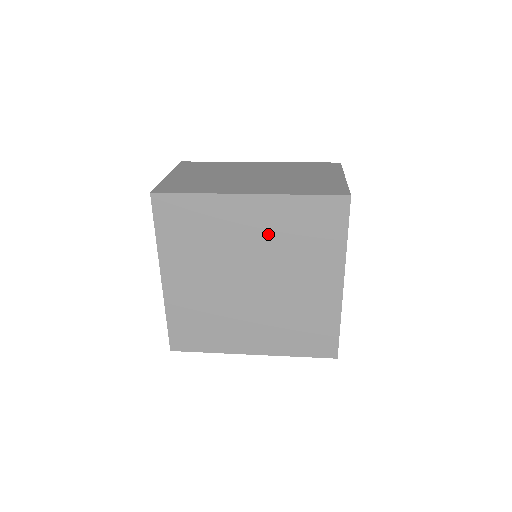
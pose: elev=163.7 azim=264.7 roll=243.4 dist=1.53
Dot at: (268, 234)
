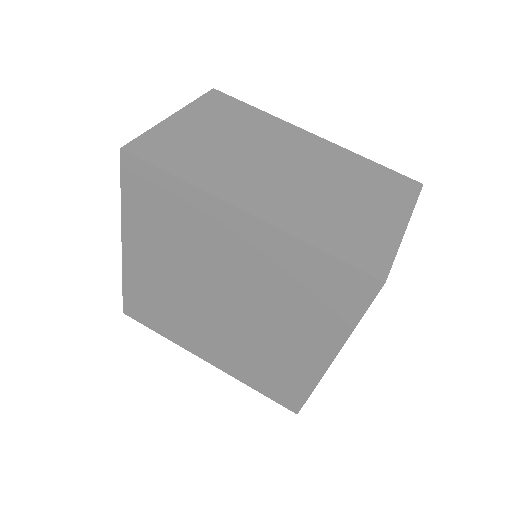
Dot at: (257, 267)
